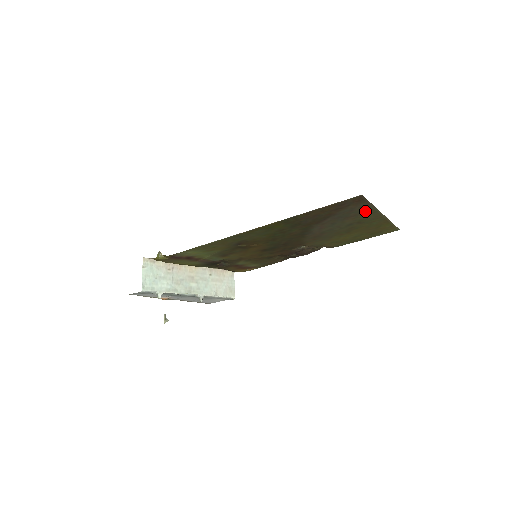
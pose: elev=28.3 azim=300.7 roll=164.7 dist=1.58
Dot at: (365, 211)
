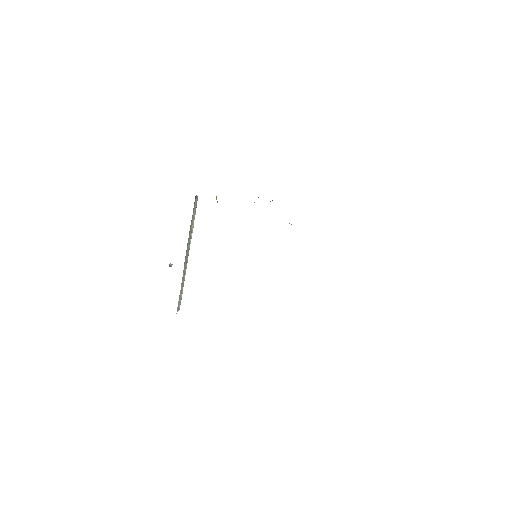
Dot at: occluded
